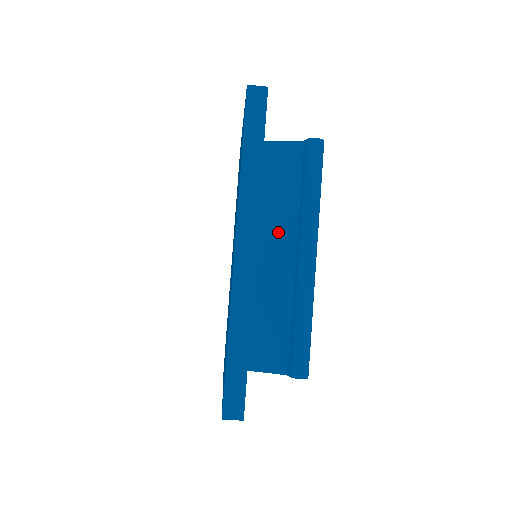
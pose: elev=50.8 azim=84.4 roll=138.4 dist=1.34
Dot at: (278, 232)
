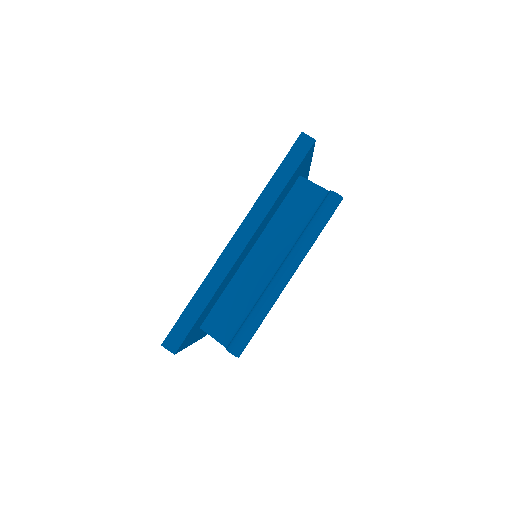
Dot at: (276, 245)
